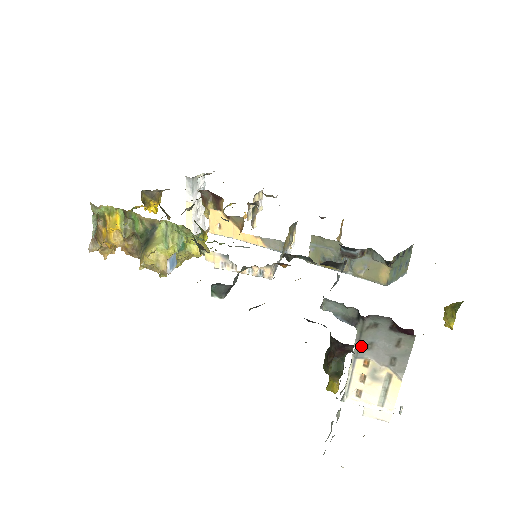
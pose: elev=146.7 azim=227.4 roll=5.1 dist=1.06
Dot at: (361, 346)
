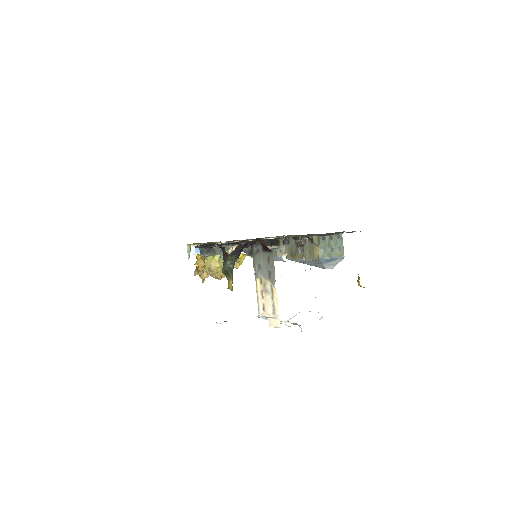
Dot at: (256, 268)
